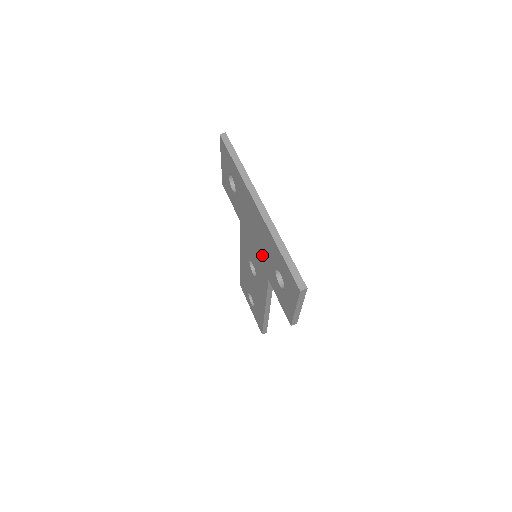
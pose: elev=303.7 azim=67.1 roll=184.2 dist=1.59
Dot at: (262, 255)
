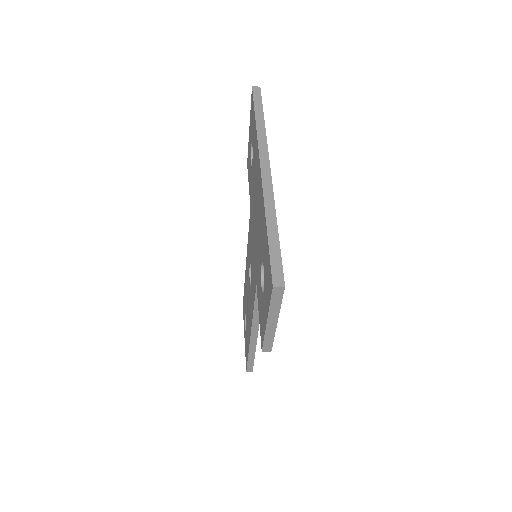
Dot at: (256, 247)
